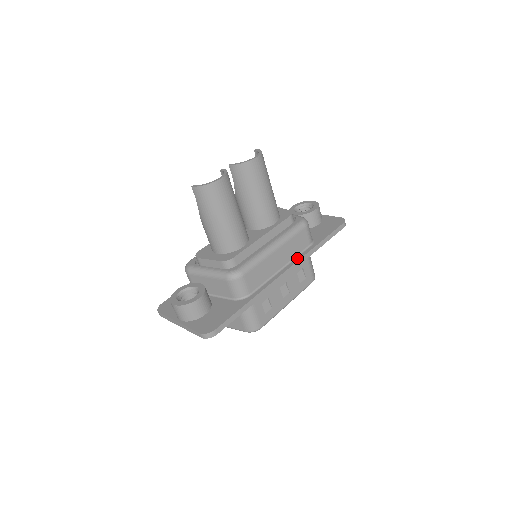
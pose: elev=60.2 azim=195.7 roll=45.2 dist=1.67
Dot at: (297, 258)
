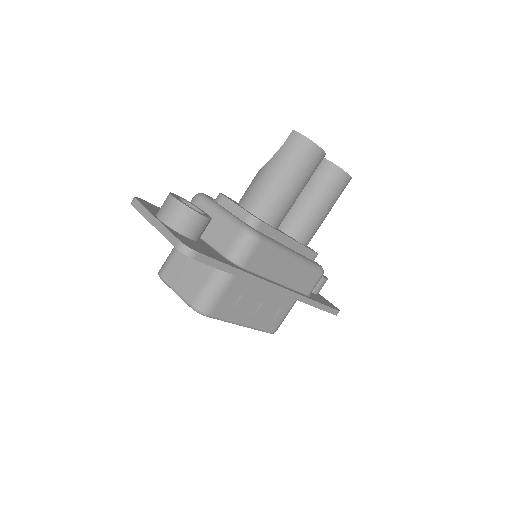
Dot at: (294, 290)
